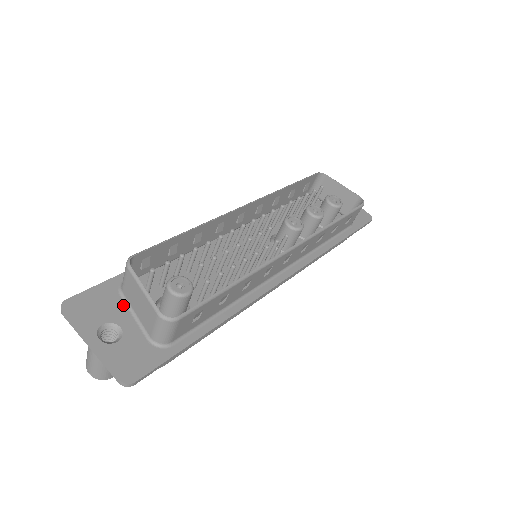
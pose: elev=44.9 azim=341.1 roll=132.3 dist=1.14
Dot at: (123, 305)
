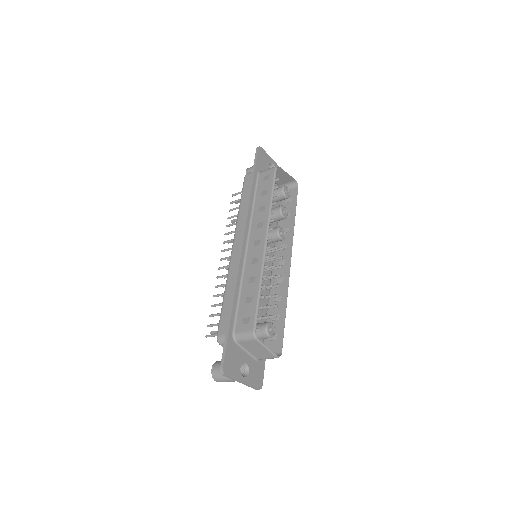
Dot at: (240, 349)
